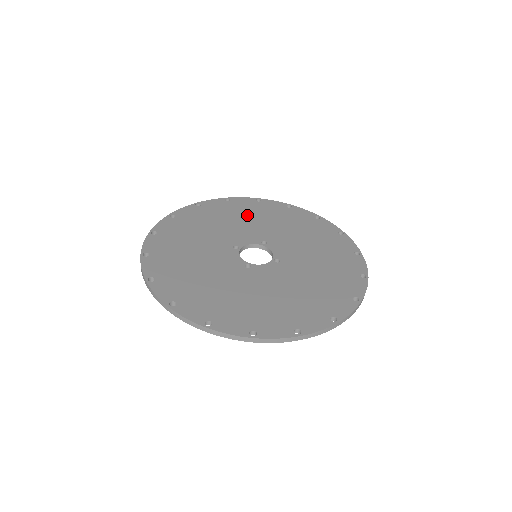
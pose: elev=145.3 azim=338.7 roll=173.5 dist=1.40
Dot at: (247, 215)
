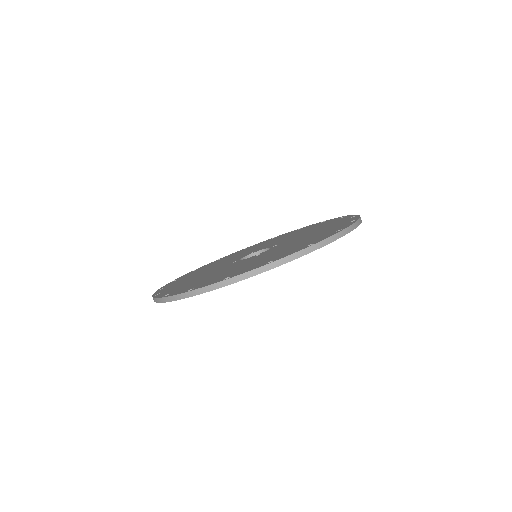
Dot at: (221, 261)
